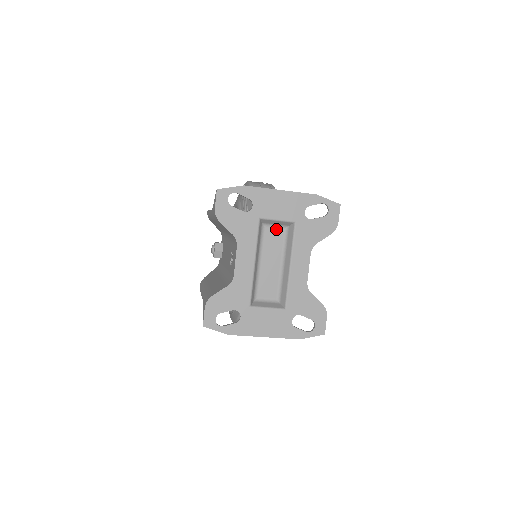
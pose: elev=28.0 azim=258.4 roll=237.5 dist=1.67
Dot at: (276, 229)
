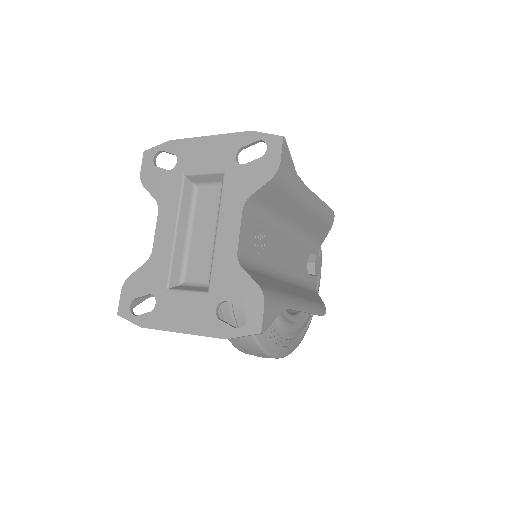
Dot at: (211, 189)
